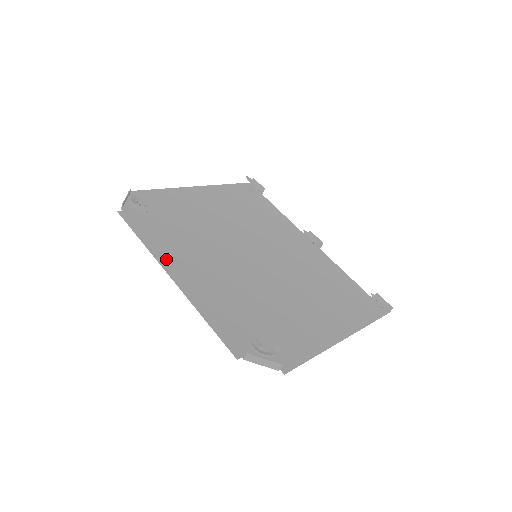
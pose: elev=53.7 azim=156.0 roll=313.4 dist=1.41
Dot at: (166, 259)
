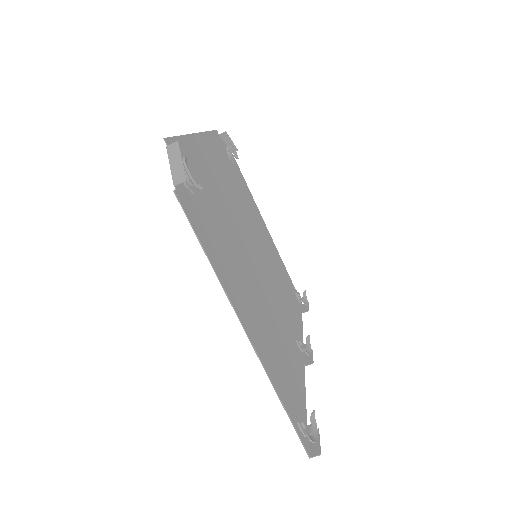
Dot at: (207, 142)
